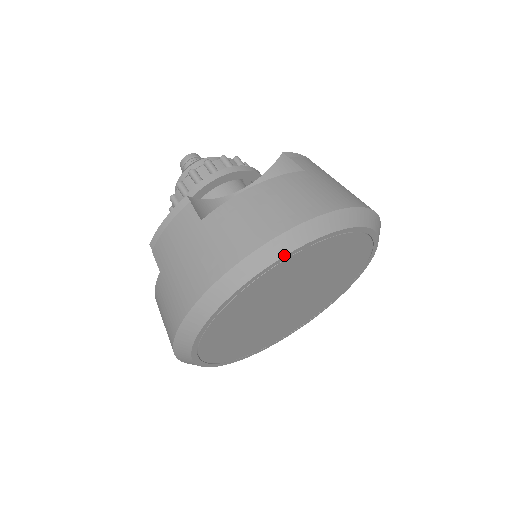
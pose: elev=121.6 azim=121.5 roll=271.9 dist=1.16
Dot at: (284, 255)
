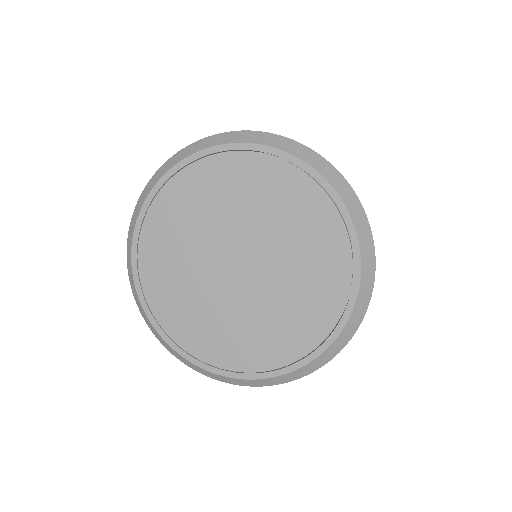
Dot at: (267, 145)
